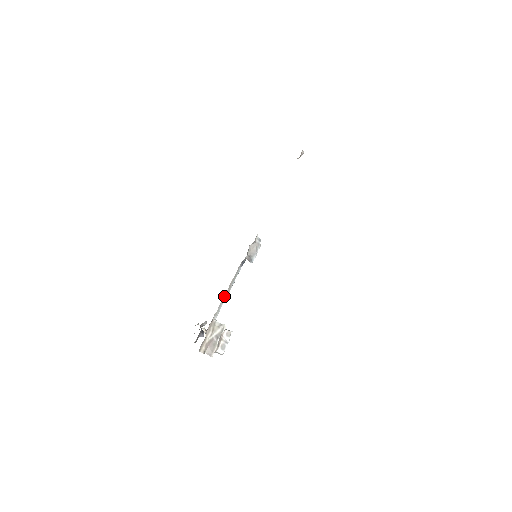
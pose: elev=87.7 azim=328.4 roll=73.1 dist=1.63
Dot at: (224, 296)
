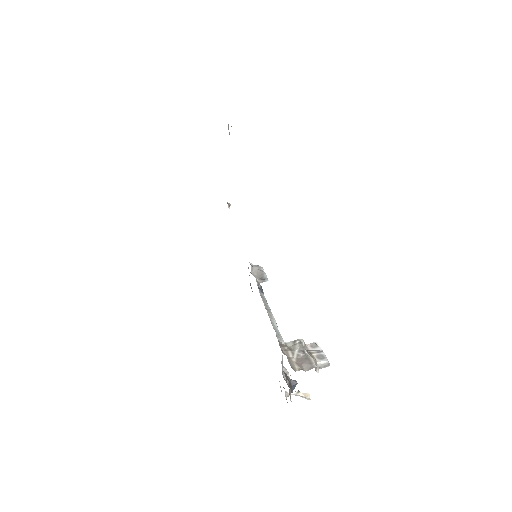
Dot at: (270, 320)
